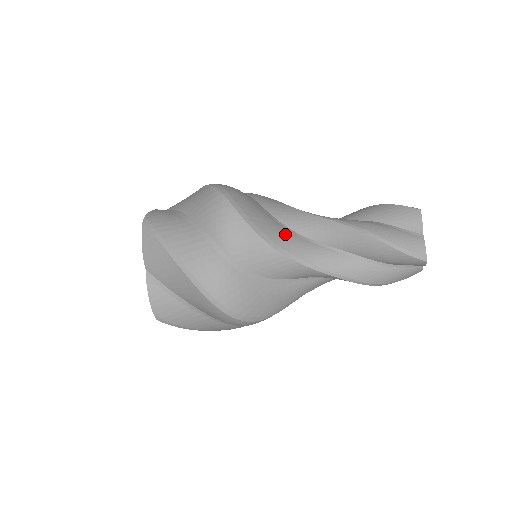
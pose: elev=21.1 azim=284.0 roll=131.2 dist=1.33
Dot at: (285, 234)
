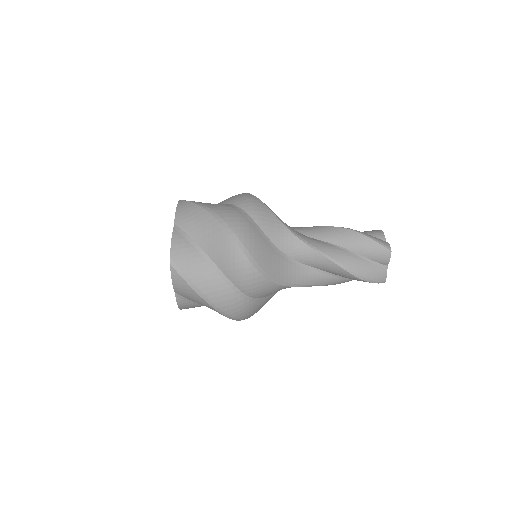
Dot at: occluded
